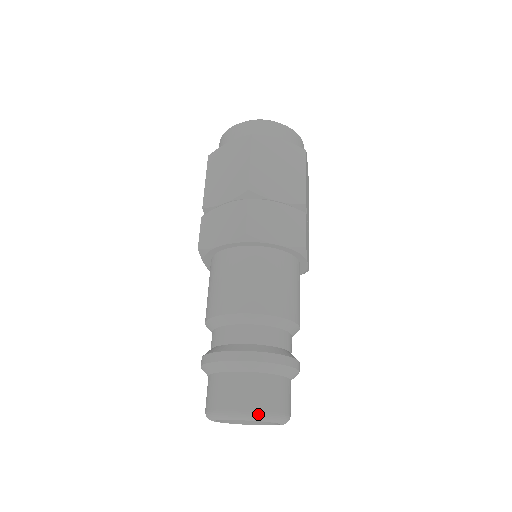
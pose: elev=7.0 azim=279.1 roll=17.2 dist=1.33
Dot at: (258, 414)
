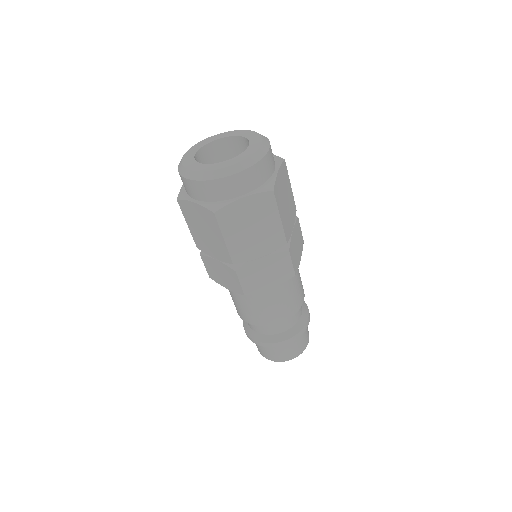
Dot at: occluded
